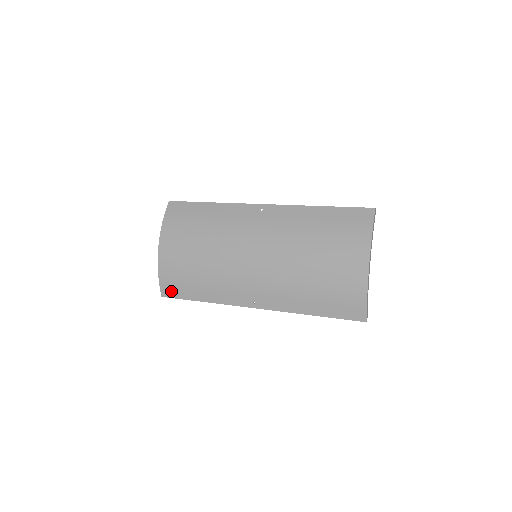
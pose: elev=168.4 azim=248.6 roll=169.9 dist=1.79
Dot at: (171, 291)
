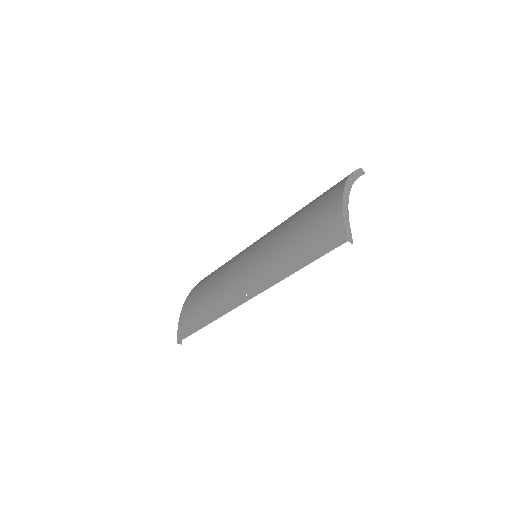
Dot at: (185, 331)
